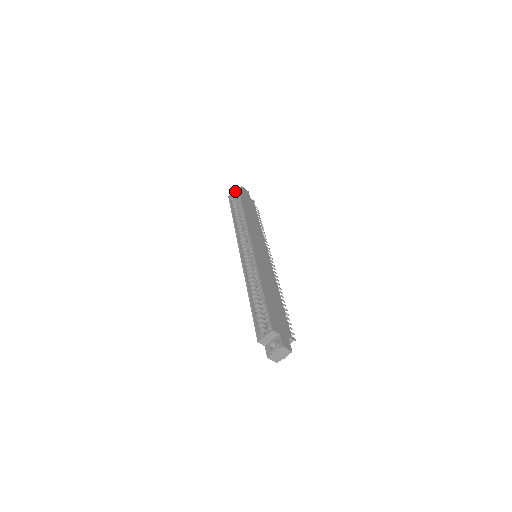
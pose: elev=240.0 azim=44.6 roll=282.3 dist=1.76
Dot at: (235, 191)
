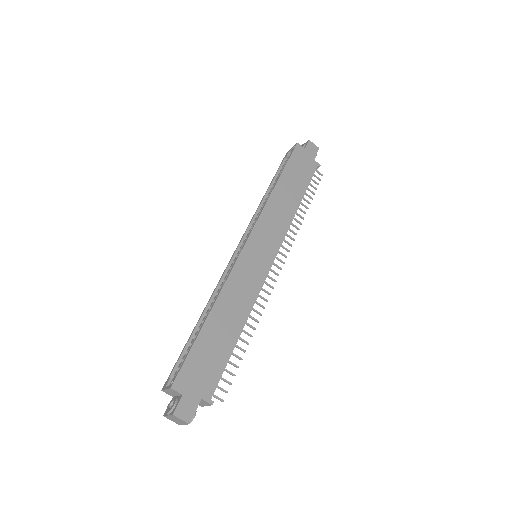
Dot at: (292, 147)
